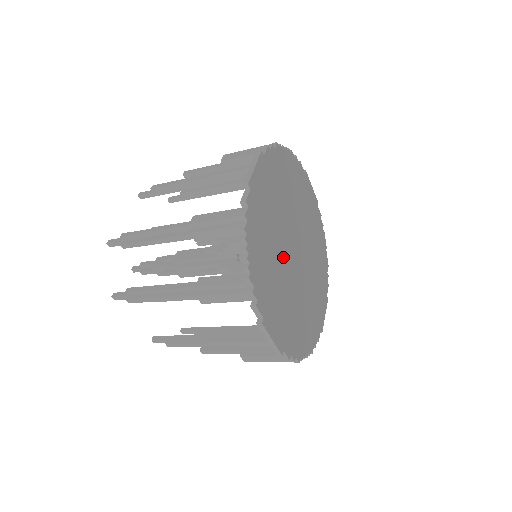
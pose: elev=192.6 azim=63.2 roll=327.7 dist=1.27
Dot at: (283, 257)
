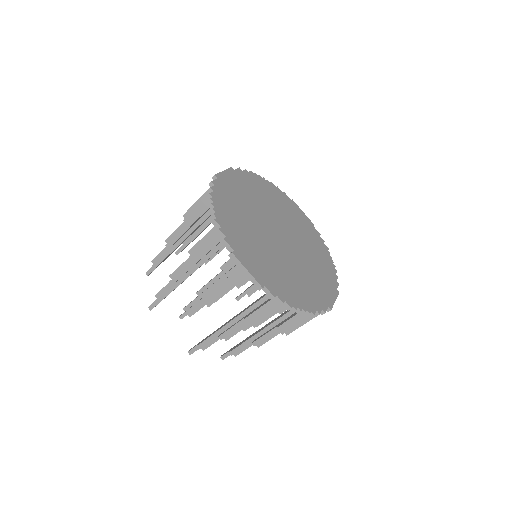
Dot at: (262, 231)
